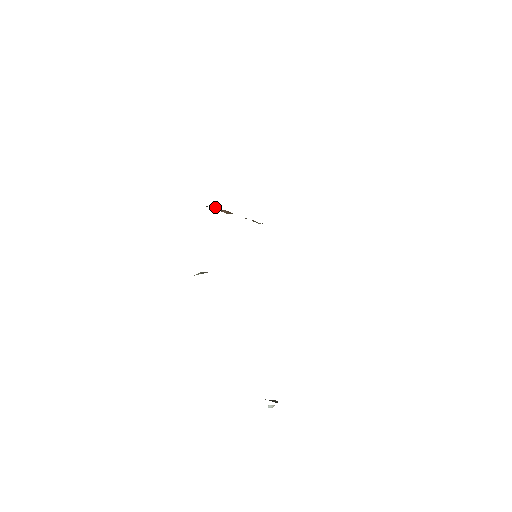
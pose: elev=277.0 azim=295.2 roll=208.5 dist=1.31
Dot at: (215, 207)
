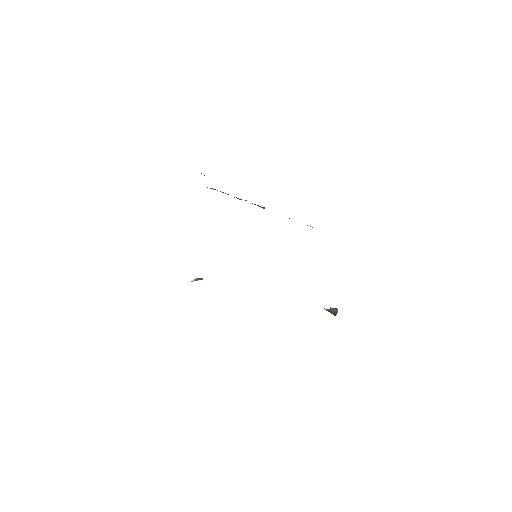
Dot at: (210, 188)
